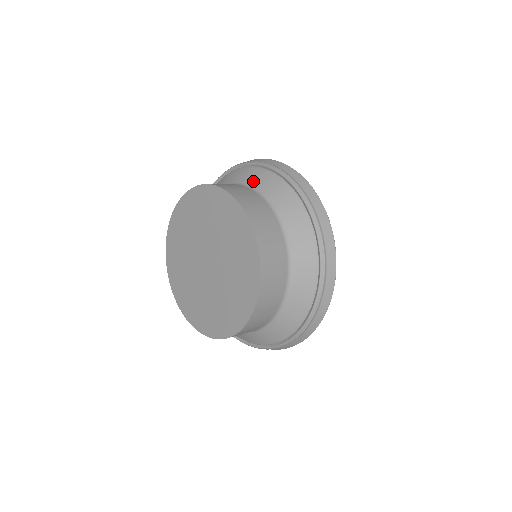
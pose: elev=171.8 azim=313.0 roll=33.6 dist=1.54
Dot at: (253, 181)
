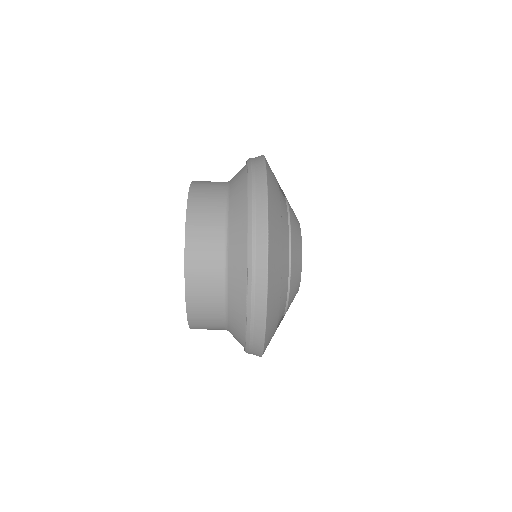
Dot at: (234, 178)
